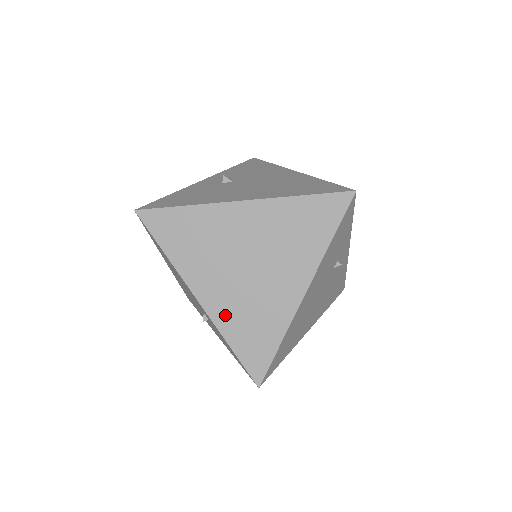
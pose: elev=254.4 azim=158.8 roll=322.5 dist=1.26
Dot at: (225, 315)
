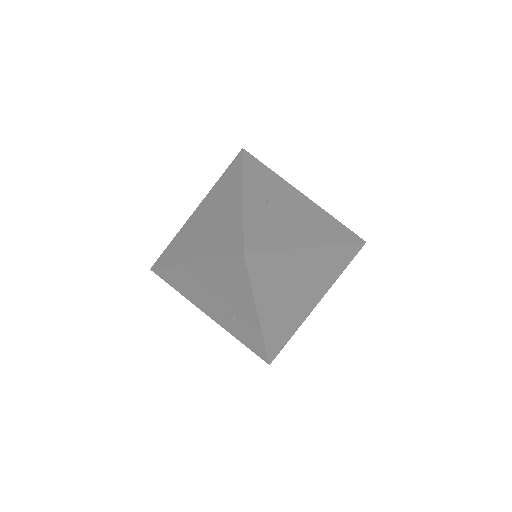
Dot at: (271, 325)
